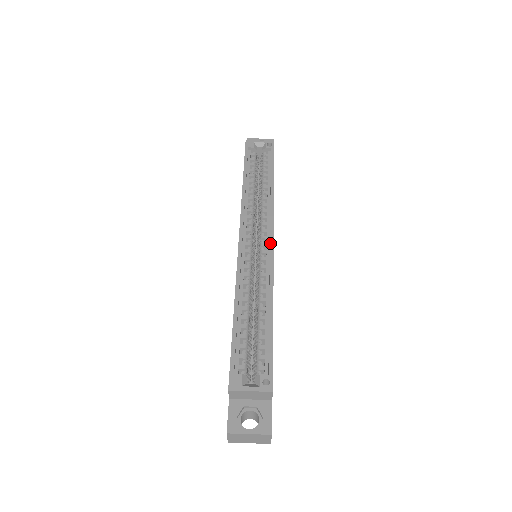
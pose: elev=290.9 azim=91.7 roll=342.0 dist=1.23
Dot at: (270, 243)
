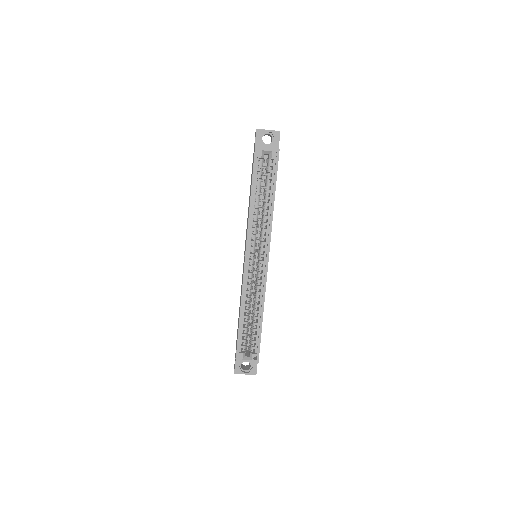
Dot at: (266, 264)
